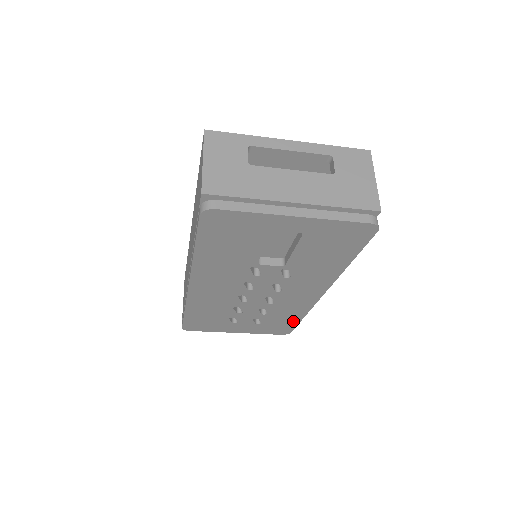
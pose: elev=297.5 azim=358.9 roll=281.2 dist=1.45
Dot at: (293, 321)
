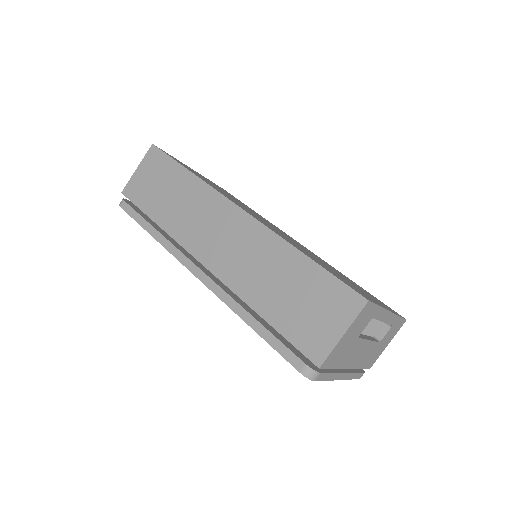
Dot at: occluded
